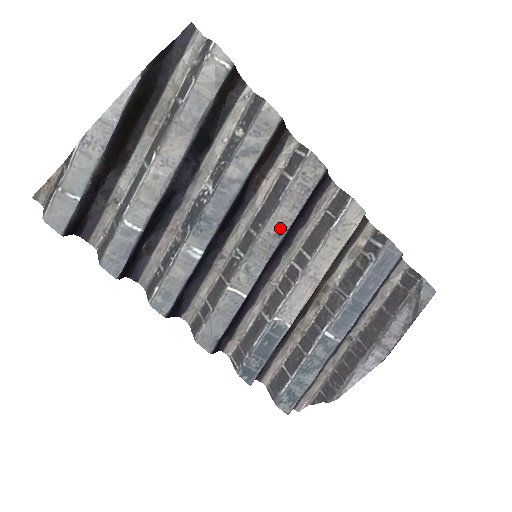
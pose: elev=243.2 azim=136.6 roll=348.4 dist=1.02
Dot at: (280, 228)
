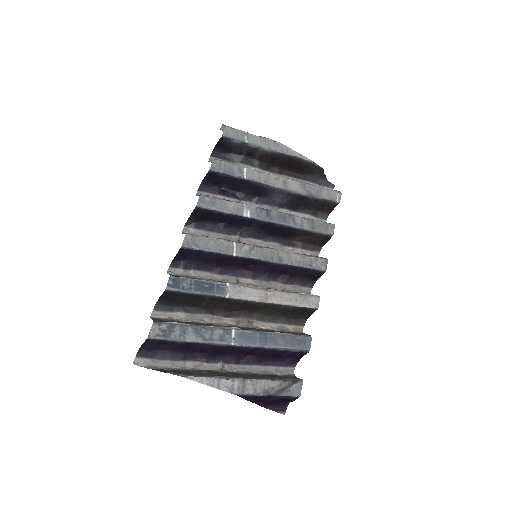
Dot at: (285, 259)
